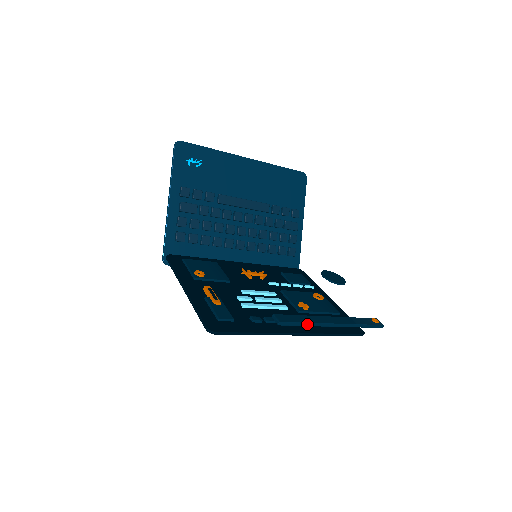
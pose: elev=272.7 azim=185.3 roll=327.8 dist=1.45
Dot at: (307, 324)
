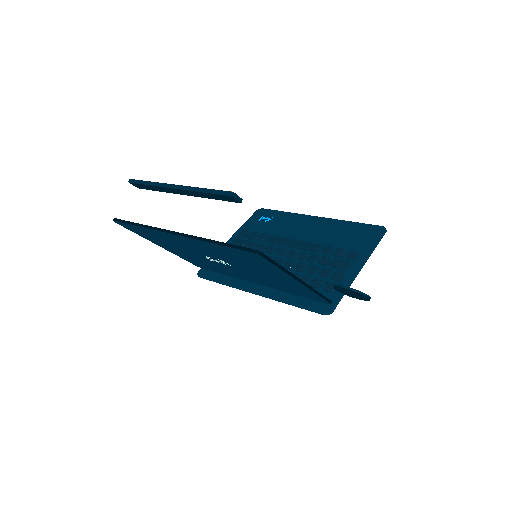
Dot at: (151, 183)
